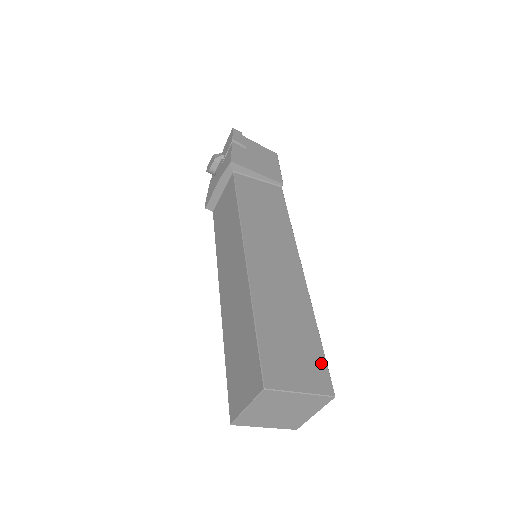
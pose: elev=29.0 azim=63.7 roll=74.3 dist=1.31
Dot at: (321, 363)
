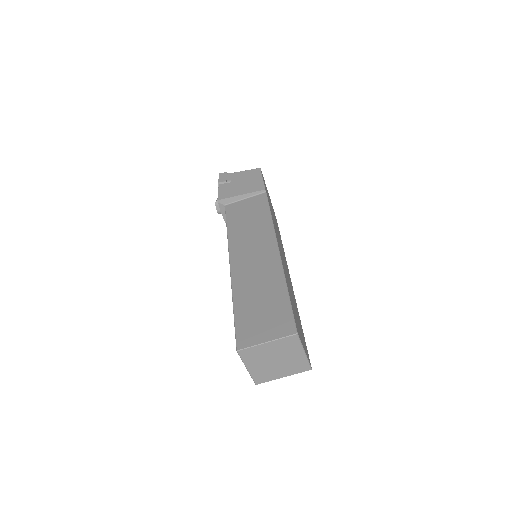
Dot at: (287, 314)
